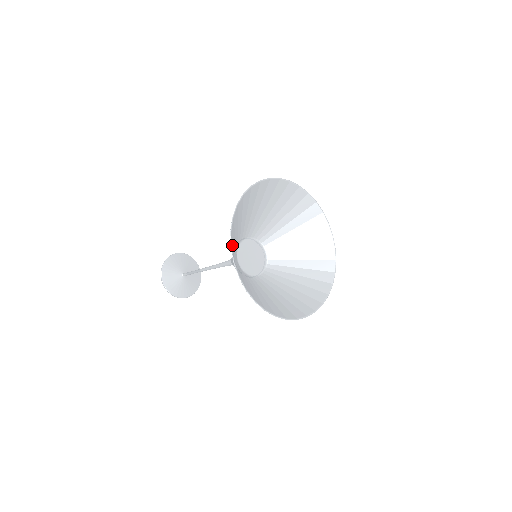
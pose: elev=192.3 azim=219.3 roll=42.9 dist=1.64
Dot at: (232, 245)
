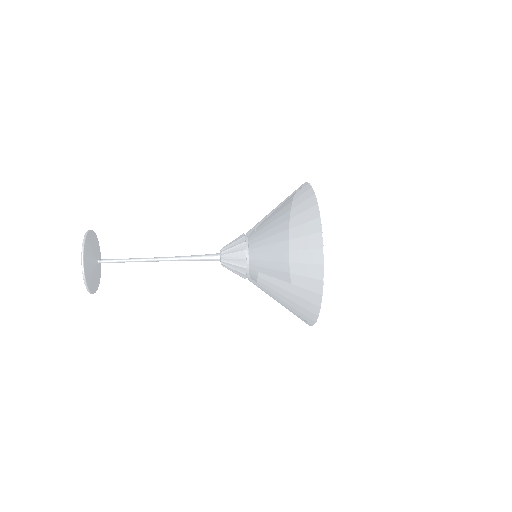
Dot at: (311, 245)
